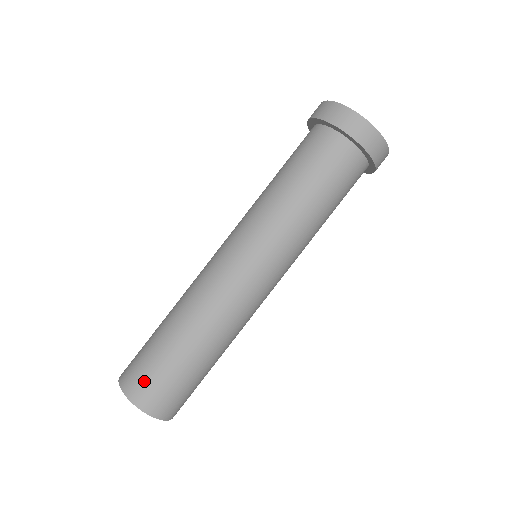
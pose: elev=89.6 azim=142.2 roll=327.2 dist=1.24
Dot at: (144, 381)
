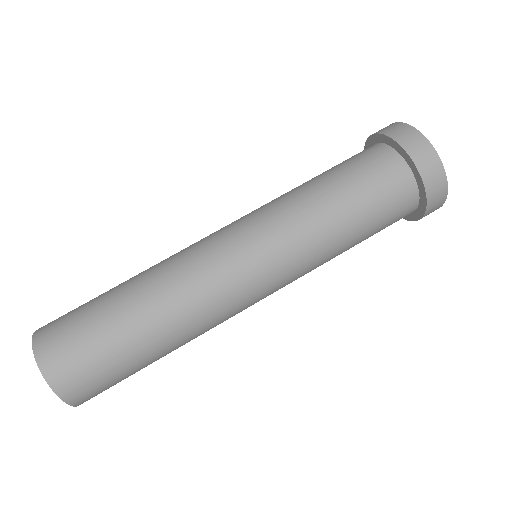
Dot at: (64, 341)
